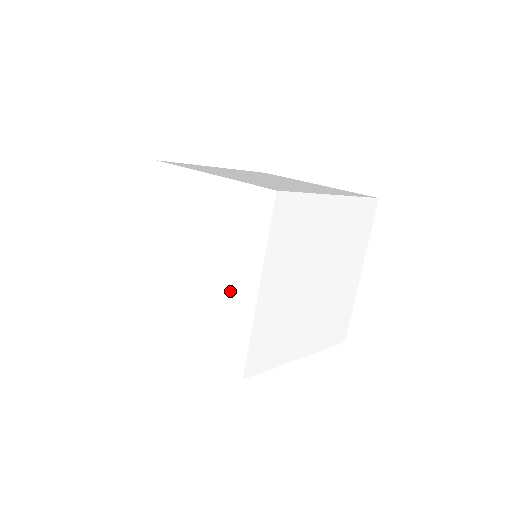
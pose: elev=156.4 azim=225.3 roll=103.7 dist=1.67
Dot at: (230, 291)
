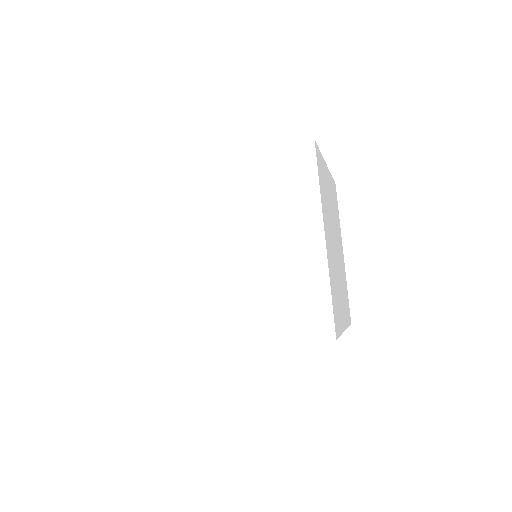
Dot at: (288, 256)
